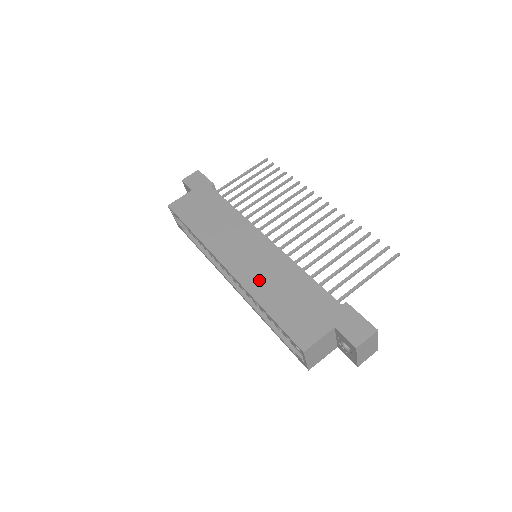
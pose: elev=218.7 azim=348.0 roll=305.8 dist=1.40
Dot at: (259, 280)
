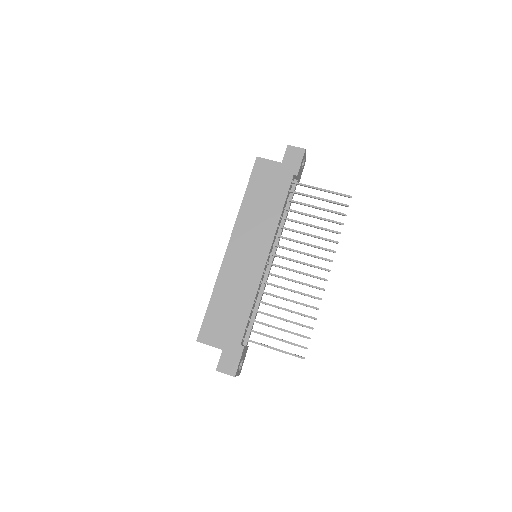
Dot at: (230, 278)
